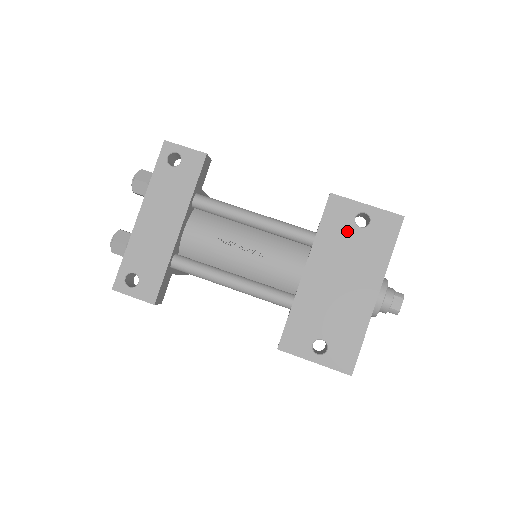
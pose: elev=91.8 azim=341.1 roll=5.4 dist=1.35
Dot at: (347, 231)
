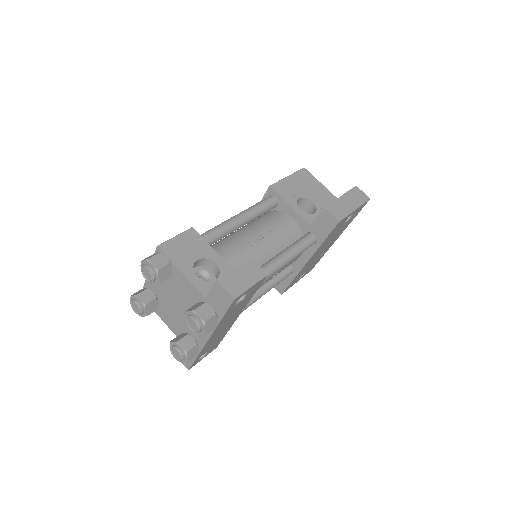
Dot at: (338, 229)
